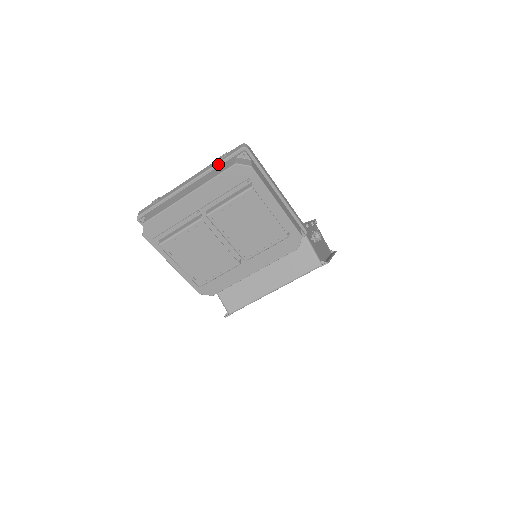
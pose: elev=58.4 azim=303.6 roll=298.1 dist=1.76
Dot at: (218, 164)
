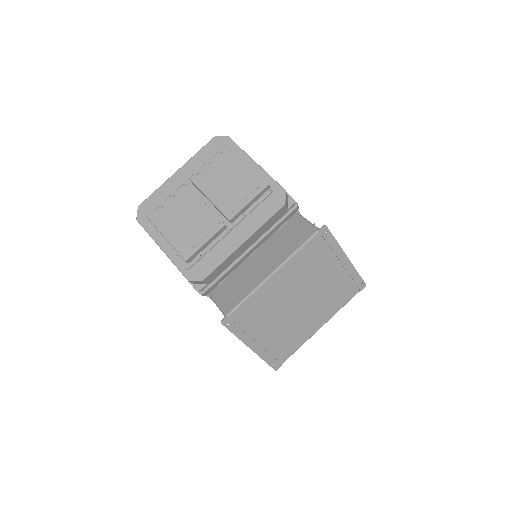
Dot at: occluded
